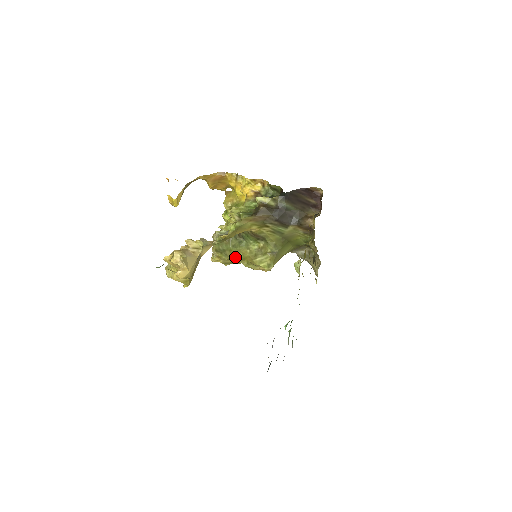
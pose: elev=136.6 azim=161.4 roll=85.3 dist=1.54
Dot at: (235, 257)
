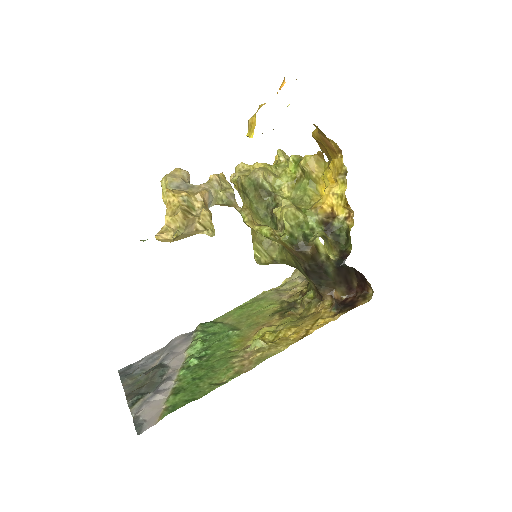
Dot at: occluded
